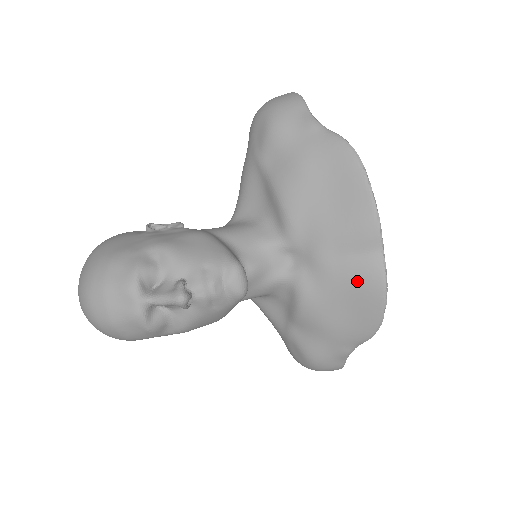
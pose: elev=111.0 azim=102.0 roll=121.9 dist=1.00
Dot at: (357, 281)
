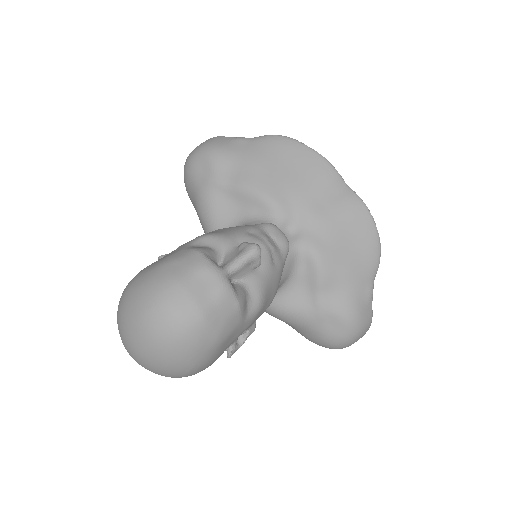
Dot at: (347, 214)
